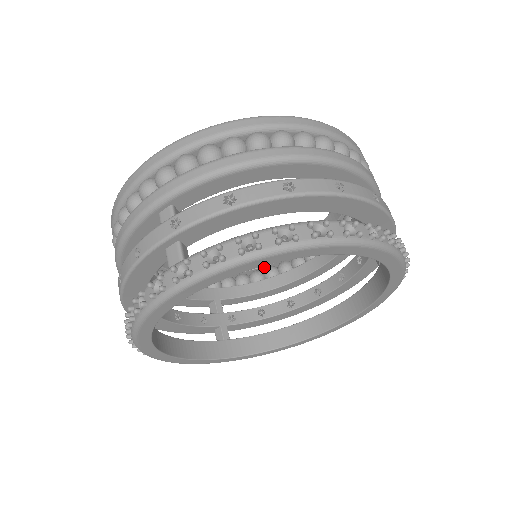
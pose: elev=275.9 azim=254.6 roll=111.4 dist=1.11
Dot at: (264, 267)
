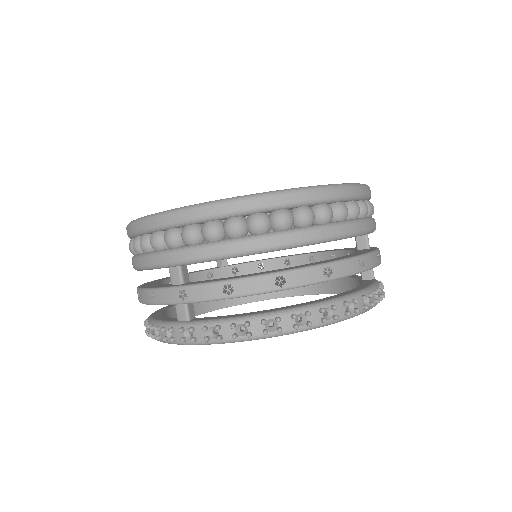
Dot at: occluded
